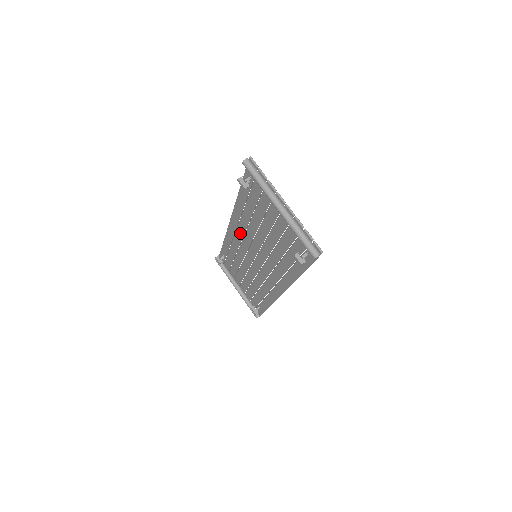
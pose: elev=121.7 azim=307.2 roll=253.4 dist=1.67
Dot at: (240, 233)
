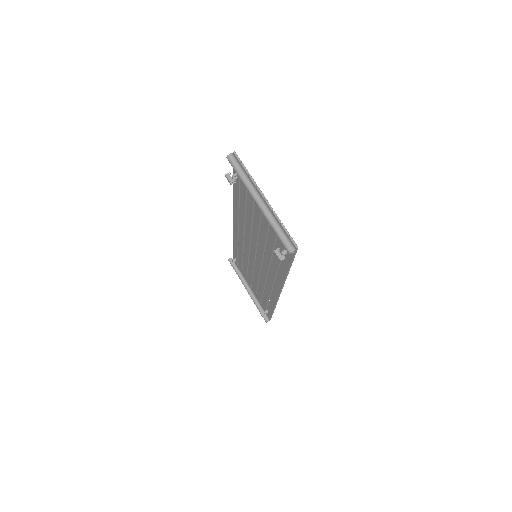
Dot at: (242, 233)
